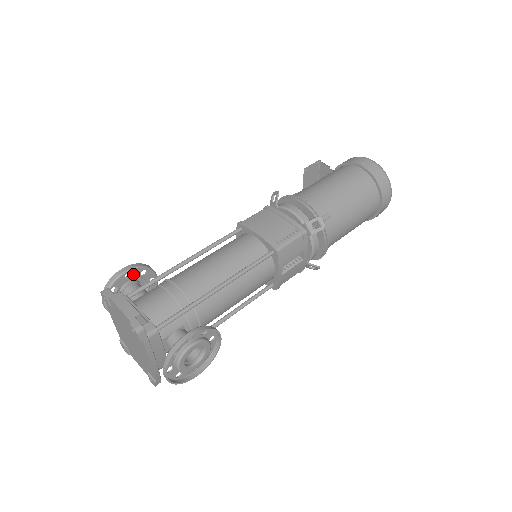
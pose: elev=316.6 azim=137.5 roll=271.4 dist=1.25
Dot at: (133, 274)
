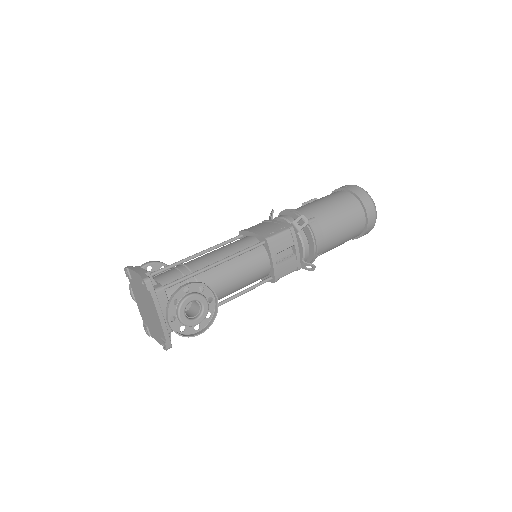
Dot at: (154, 268)
